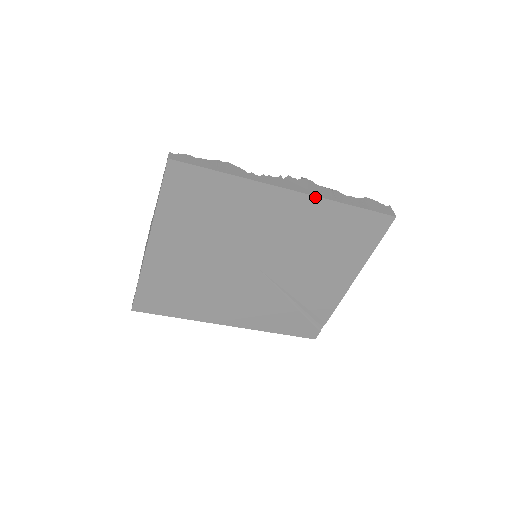
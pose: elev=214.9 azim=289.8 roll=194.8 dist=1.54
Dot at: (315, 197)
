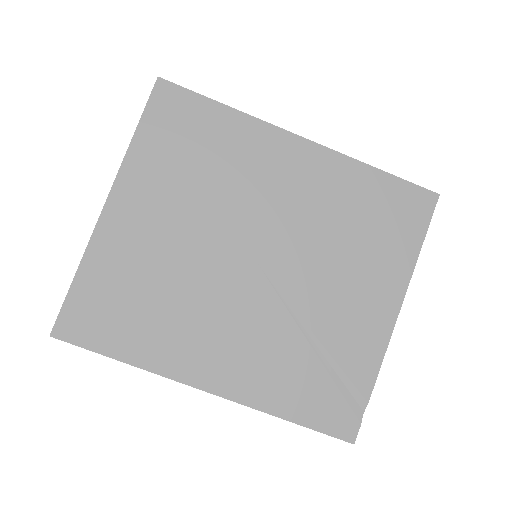
Dot at: (333, 152)
